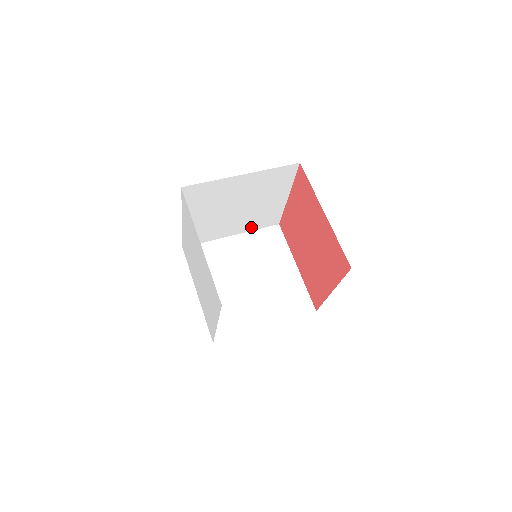
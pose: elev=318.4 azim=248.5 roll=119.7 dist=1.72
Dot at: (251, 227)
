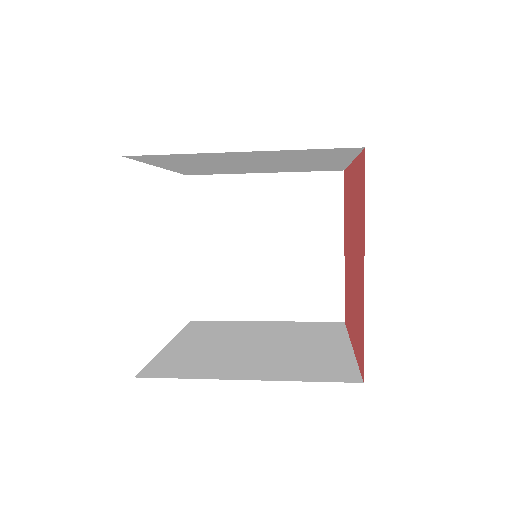
Dot at: (295, 311)
